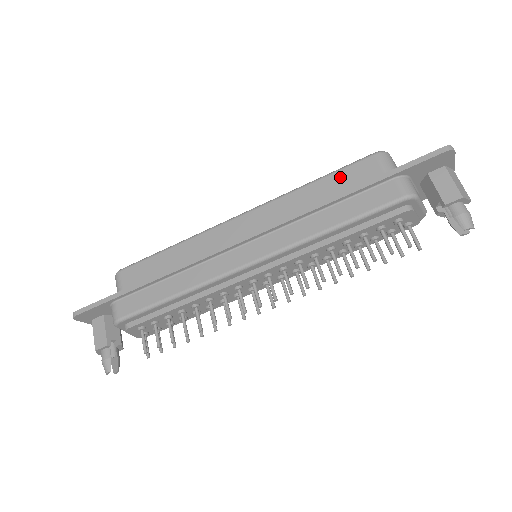
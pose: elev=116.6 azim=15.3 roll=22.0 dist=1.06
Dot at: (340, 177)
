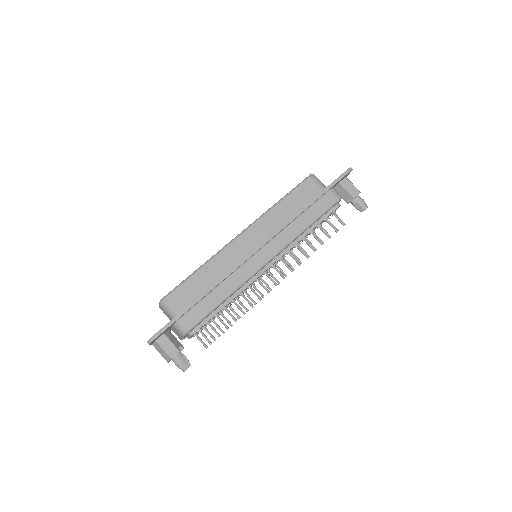
Dot at: (296, 195)
